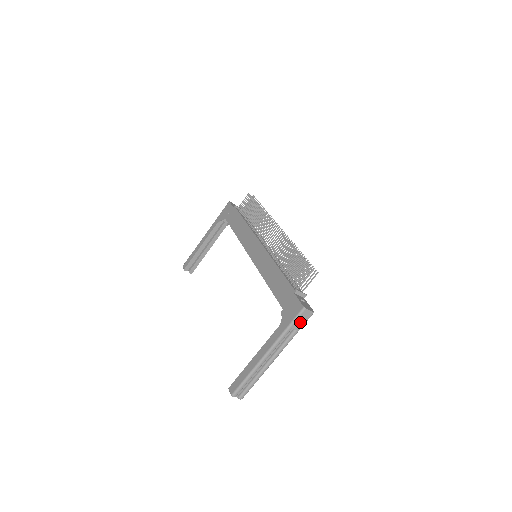
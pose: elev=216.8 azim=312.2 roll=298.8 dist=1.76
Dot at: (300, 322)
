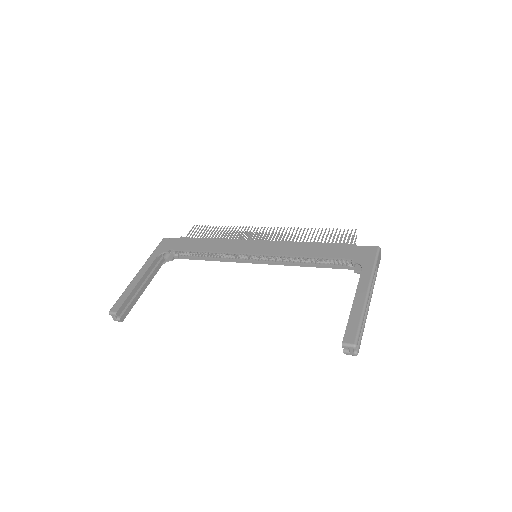
Dot at: (378, 263)
